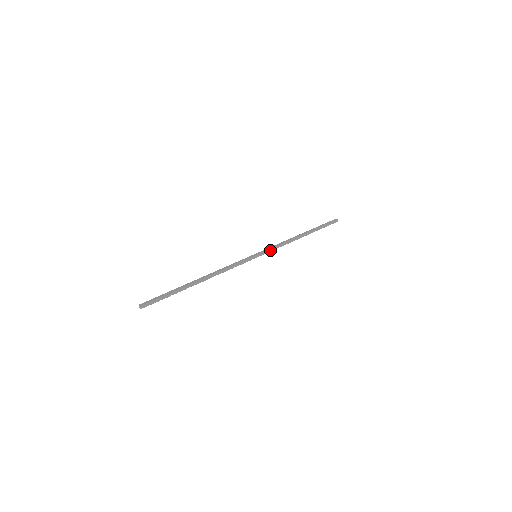
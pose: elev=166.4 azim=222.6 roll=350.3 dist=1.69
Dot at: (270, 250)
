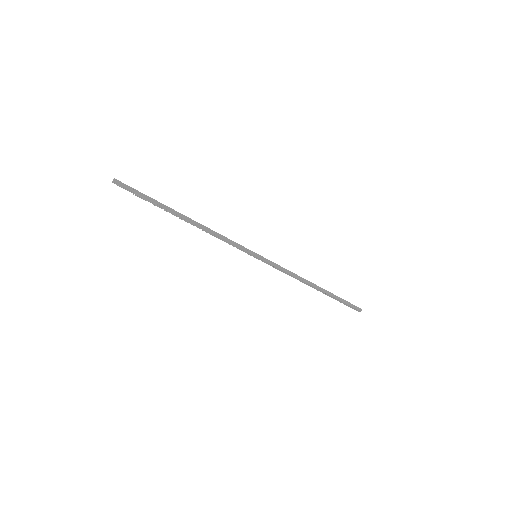
Dot at: (274, 264)
